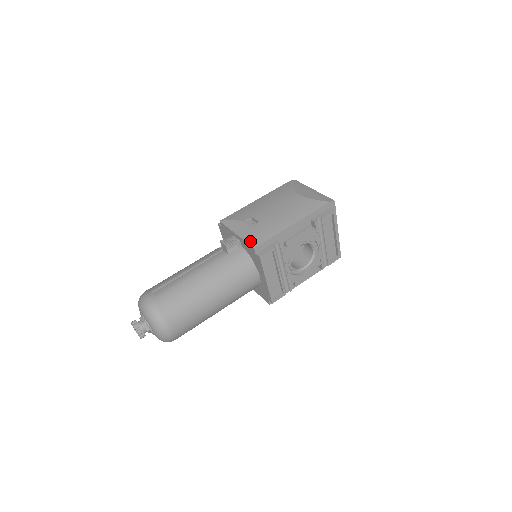
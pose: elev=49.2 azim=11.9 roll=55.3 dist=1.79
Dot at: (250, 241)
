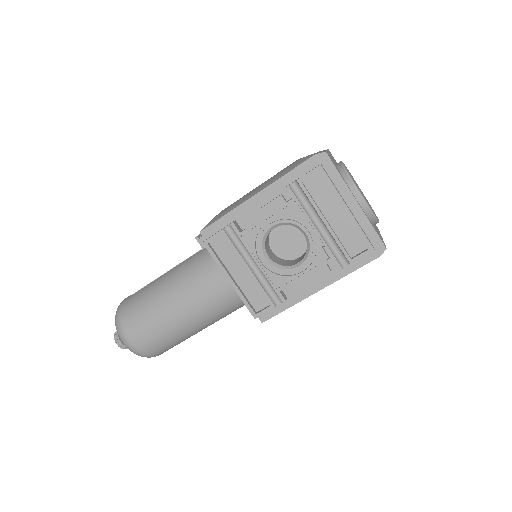
Dot at: occluded
